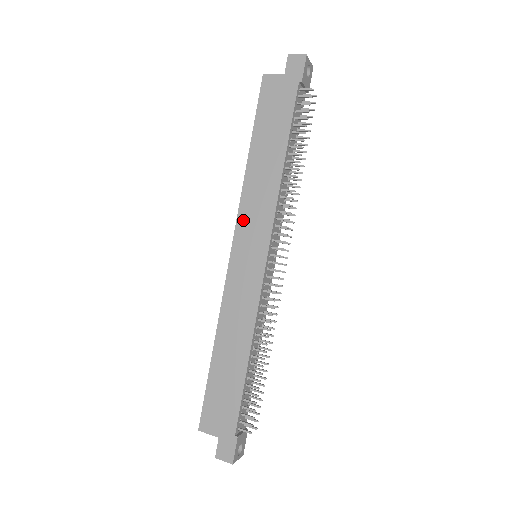
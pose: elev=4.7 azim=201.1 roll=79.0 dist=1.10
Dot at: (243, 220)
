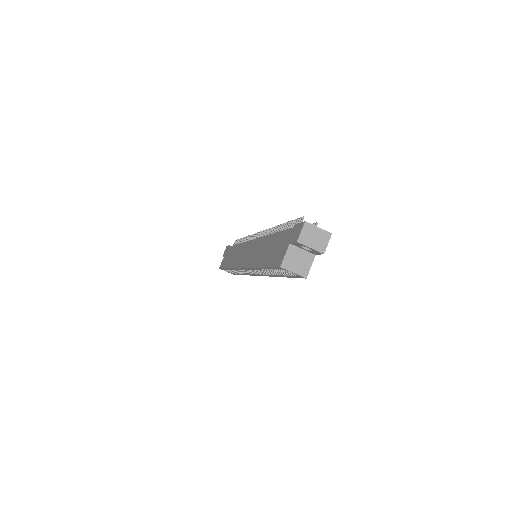
Dot at: (237, 263)
